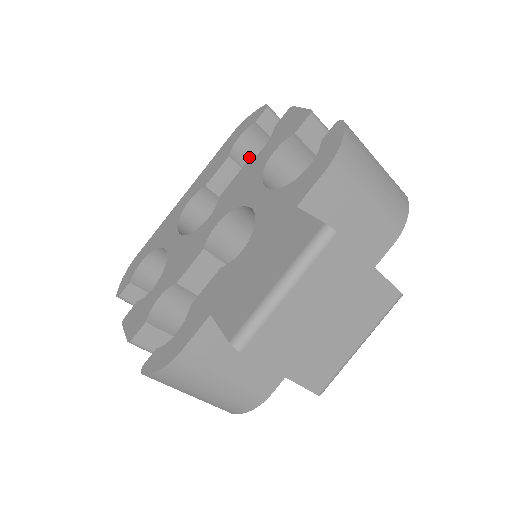
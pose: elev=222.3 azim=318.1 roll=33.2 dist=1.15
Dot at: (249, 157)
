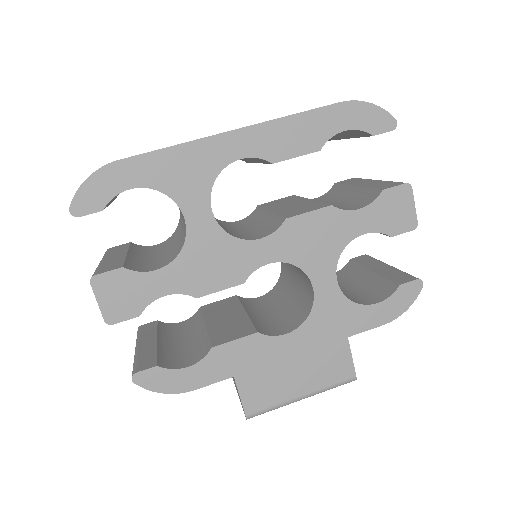
Dot at: occluded
